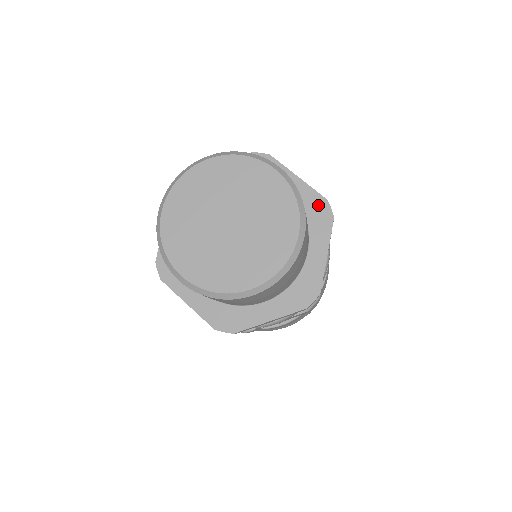
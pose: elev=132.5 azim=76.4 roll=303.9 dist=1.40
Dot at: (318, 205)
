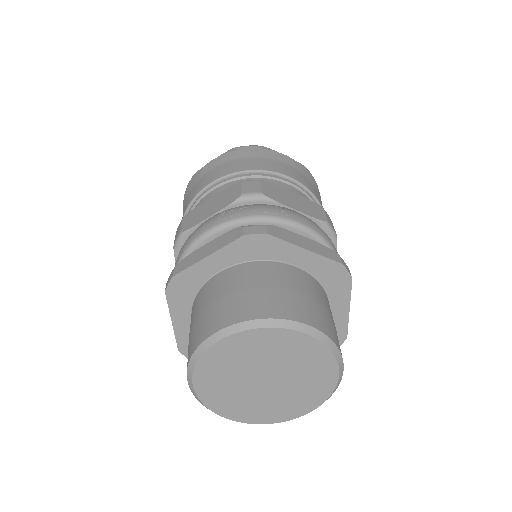
Dot at: (333, 271)
